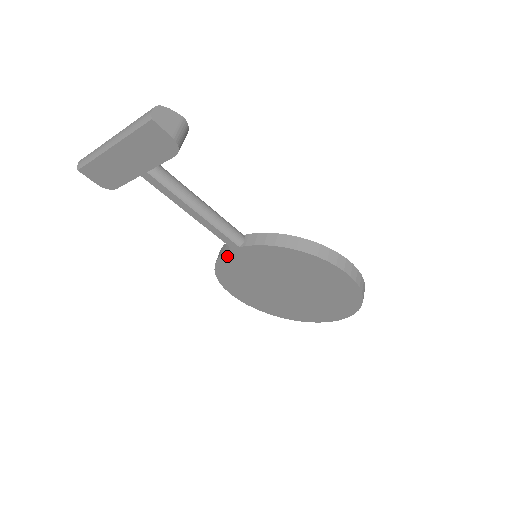
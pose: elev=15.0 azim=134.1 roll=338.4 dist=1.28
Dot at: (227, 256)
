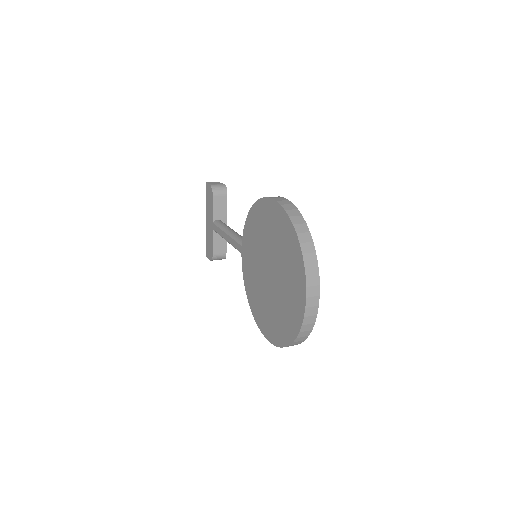
Dot at: (244, 268)
